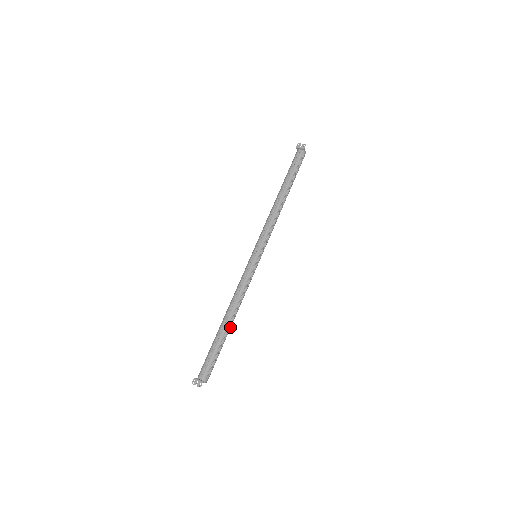
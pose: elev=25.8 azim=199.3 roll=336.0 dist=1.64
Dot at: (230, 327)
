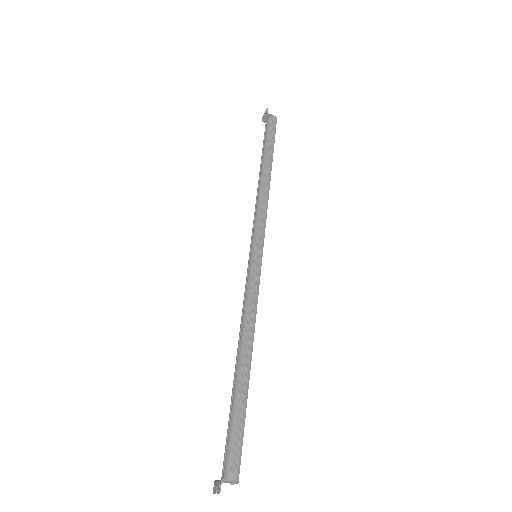
Dot at: (247, 369)
